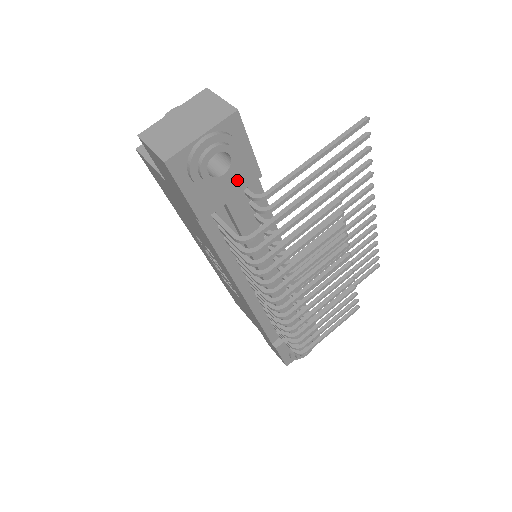
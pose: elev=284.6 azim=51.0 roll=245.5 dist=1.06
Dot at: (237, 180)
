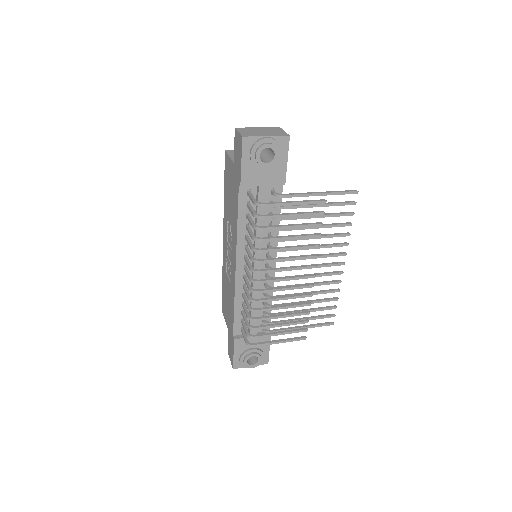
Dot at: (271, 176)
